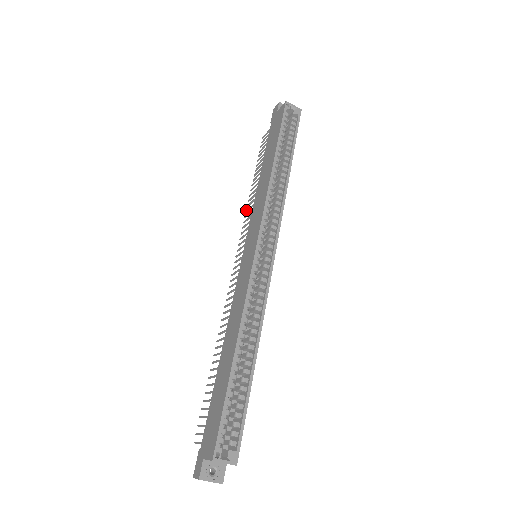
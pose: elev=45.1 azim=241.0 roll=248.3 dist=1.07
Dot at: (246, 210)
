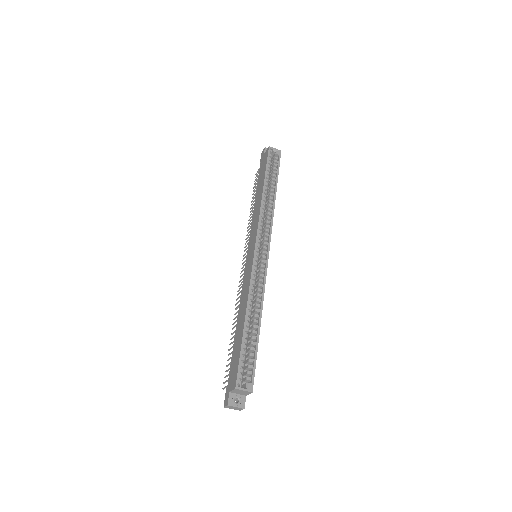
Dot at: (247, 227)
